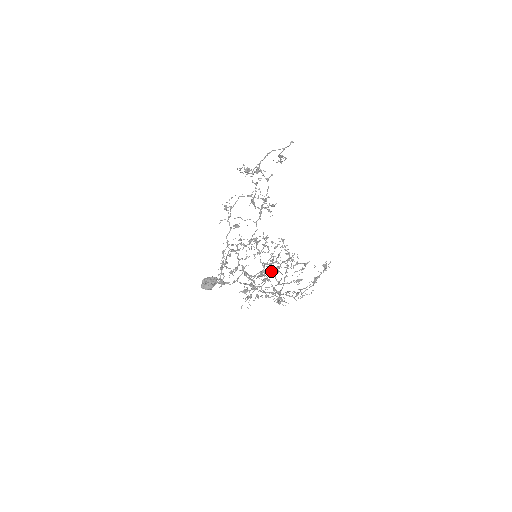
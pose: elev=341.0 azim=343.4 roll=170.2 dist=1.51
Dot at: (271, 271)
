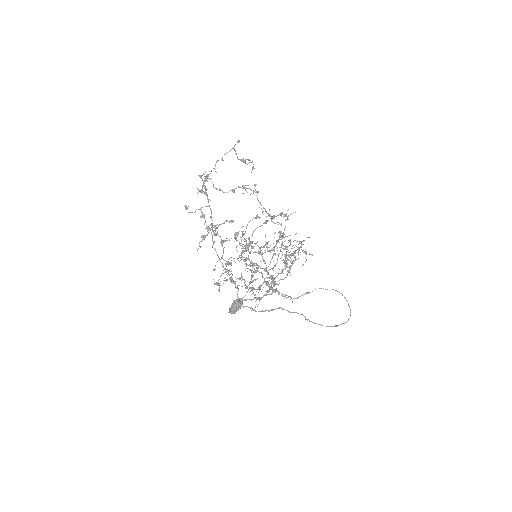
Dot at: (207, 227)
